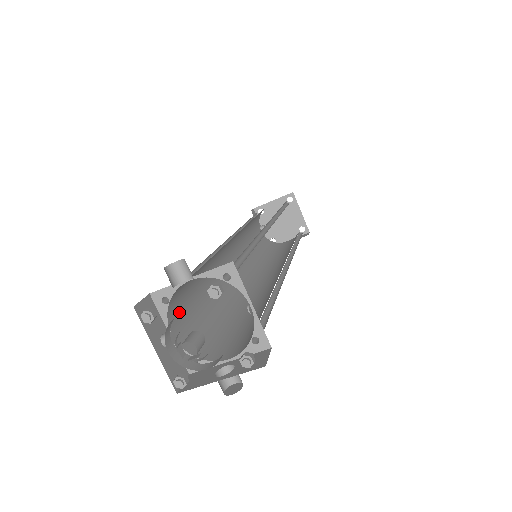
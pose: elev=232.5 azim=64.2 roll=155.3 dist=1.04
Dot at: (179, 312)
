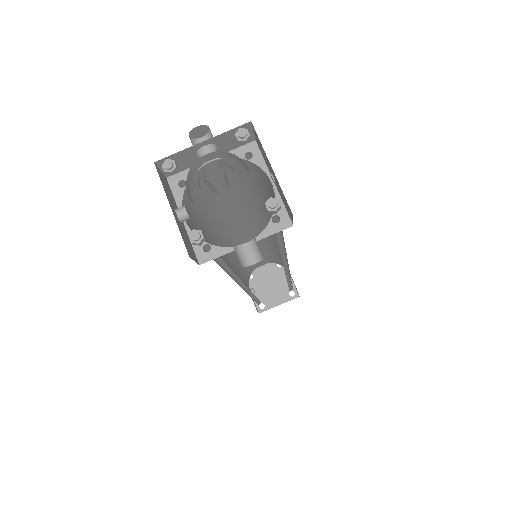
Dot at: occluded
